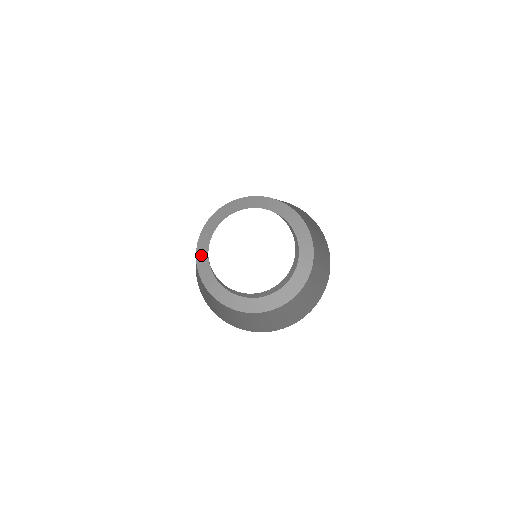
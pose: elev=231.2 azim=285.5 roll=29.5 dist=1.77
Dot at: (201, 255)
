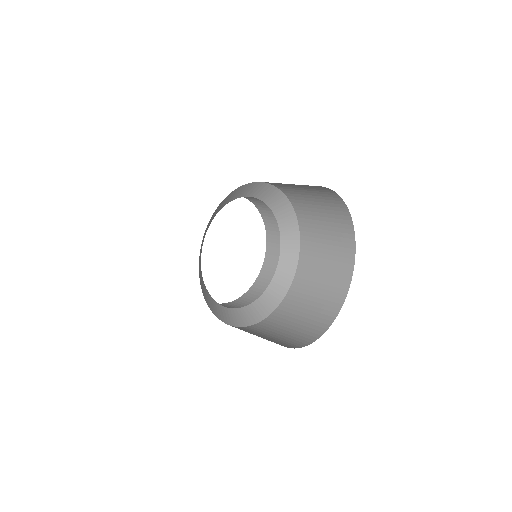
Dot at: (202, 243)
